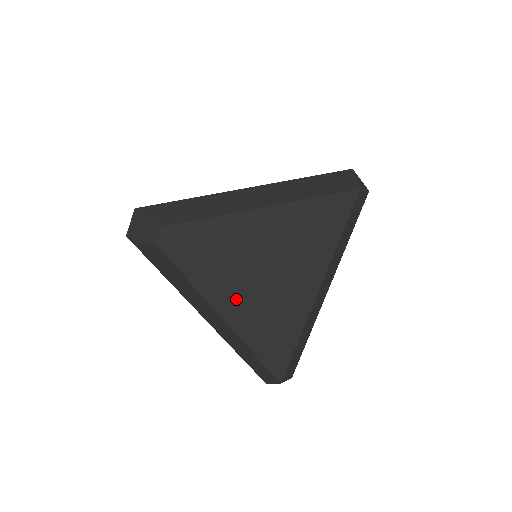
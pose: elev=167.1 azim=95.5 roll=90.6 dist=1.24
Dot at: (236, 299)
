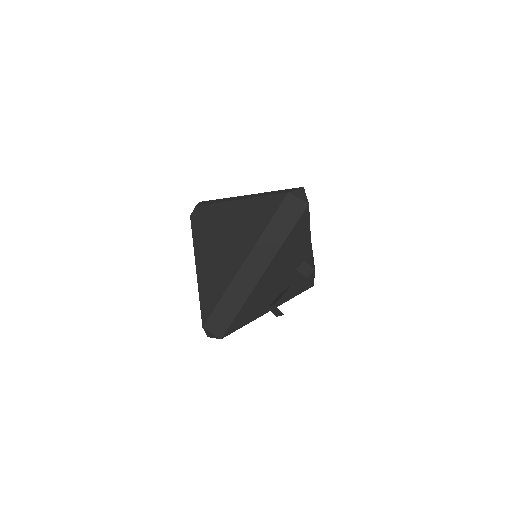
Dot at: (206, 256)
